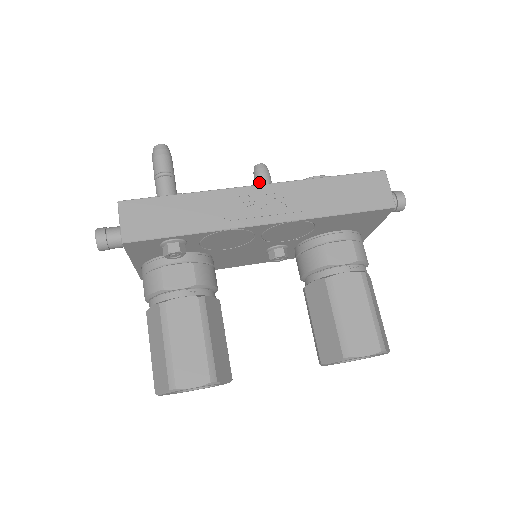
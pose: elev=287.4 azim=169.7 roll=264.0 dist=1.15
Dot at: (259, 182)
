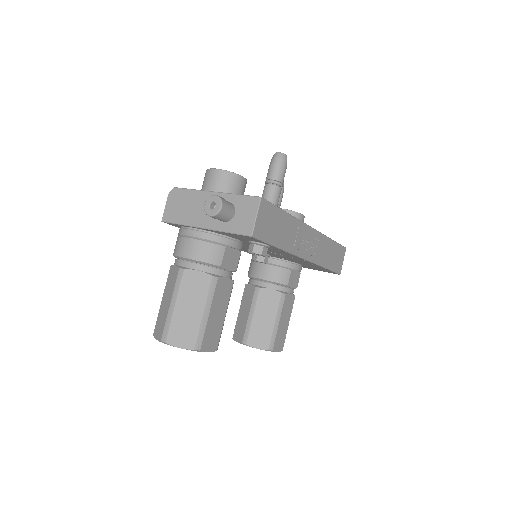
Dot at: occluded
